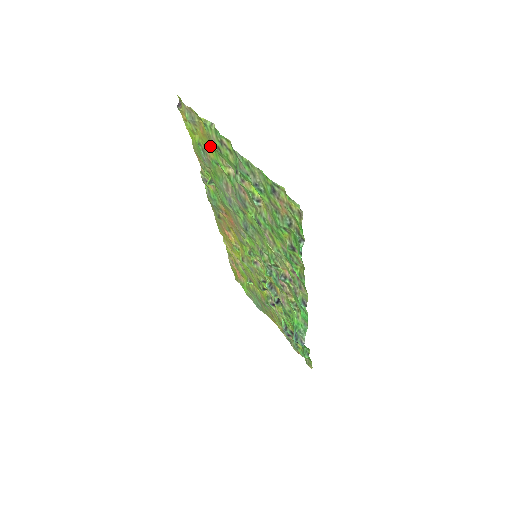
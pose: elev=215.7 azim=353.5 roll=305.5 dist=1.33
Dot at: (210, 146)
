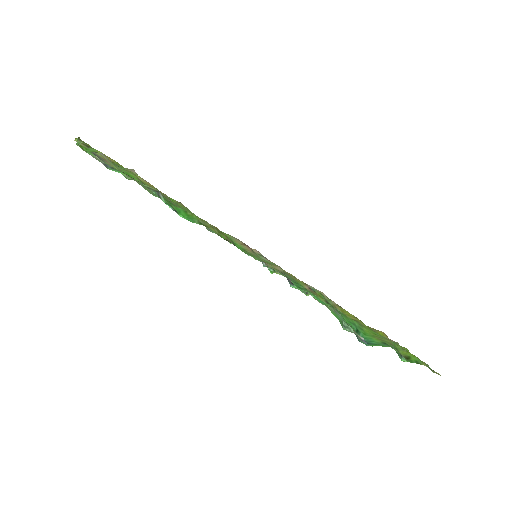
Dot at: occluded
